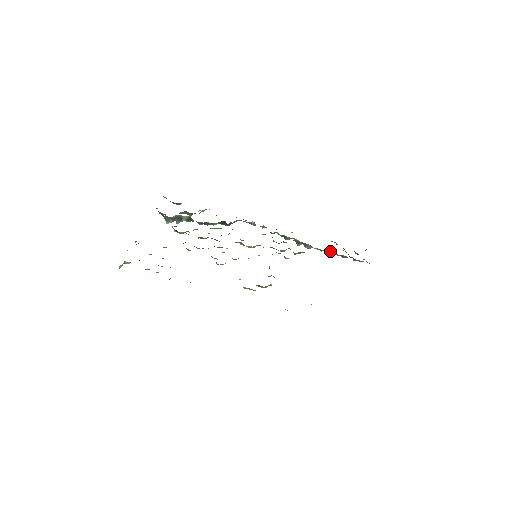
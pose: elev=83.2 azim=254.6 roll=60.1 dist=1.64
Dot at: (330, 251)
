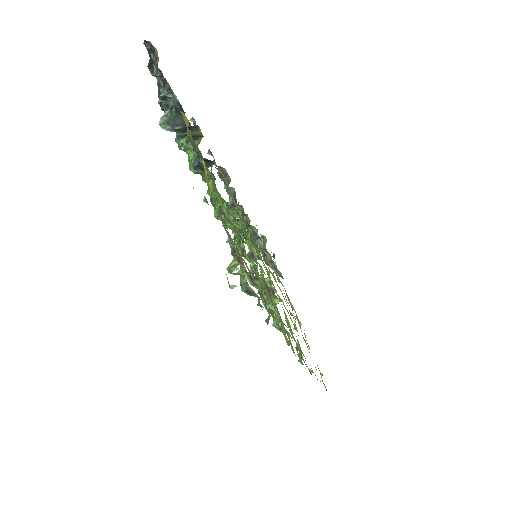
Dot at: (270, 254)
